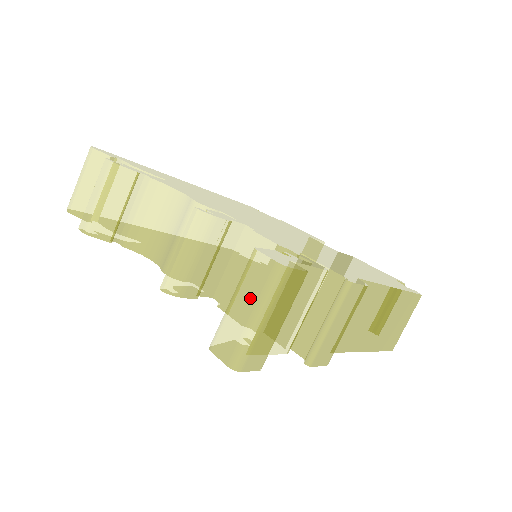
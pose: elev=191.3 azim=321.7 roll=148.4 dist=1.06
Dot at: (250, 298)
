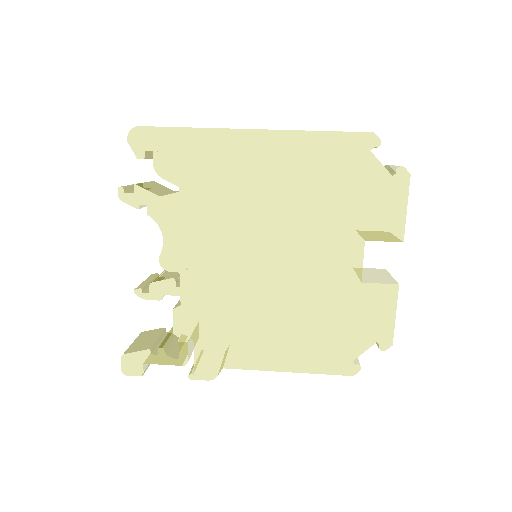
Dot at: occluded
